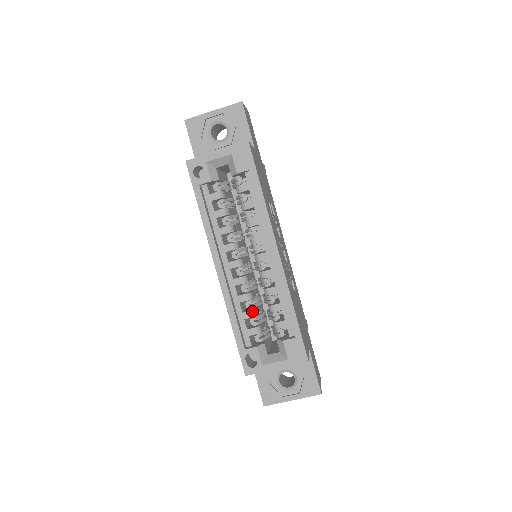
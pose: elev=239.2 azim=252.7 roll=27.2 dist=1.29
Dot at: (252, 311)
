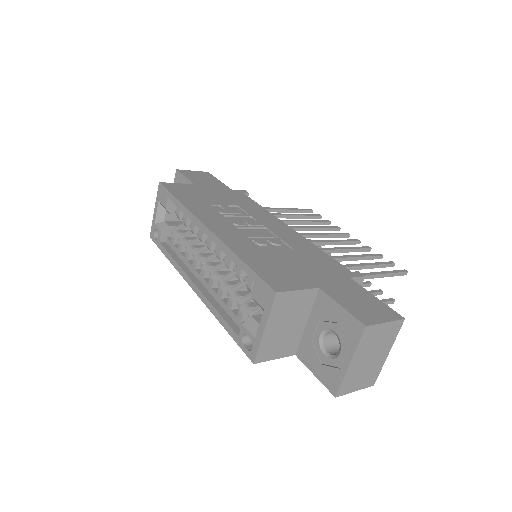
Dot at: (231, 296)
